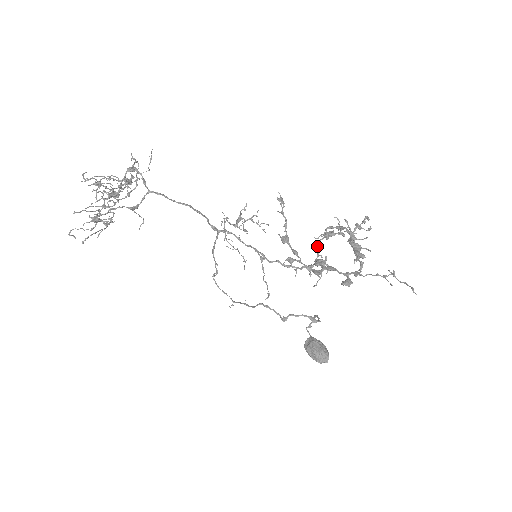
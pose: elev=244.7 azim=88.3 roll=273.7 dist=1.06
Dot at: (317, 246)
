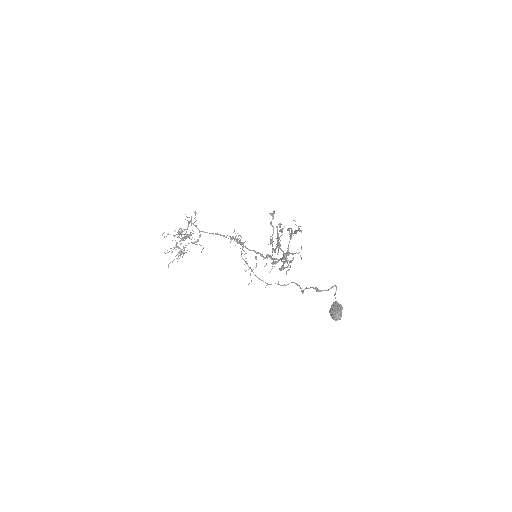
Dot at: (289, 242)
